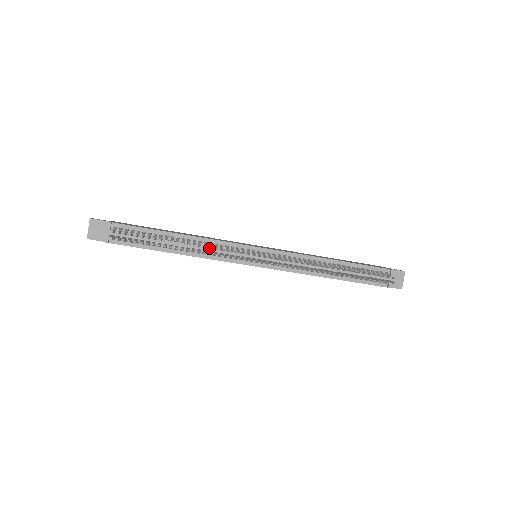
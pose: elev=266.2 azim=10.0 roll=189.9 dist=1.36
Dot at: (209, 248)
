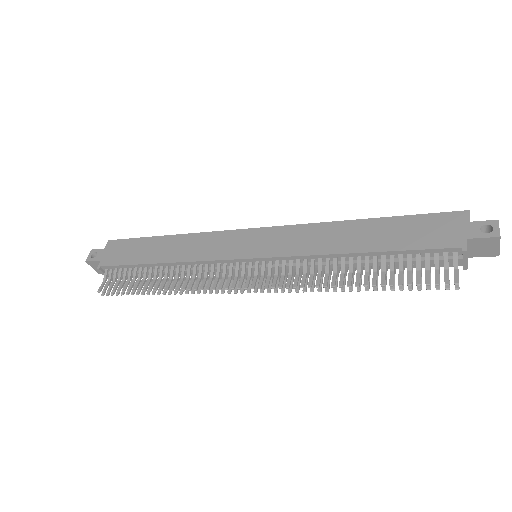
Dot at: (196, 271)
